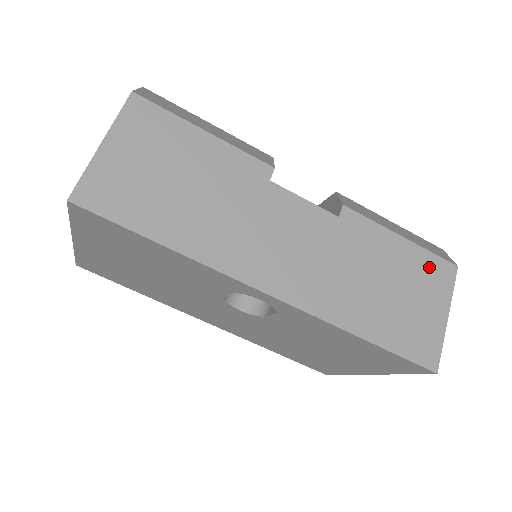
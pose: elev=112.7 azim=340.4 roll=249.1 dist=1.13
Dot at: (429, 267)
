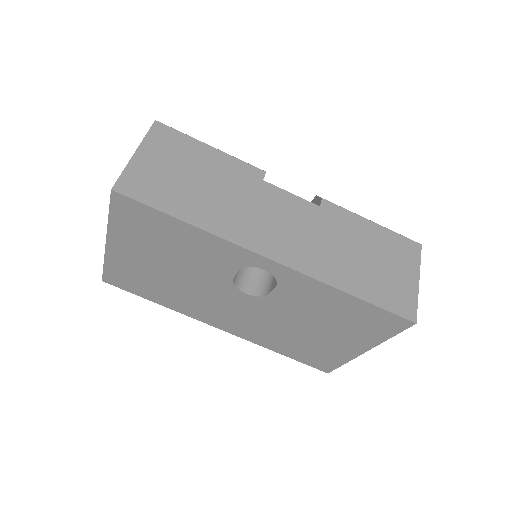
Dot at: (398, 244)
